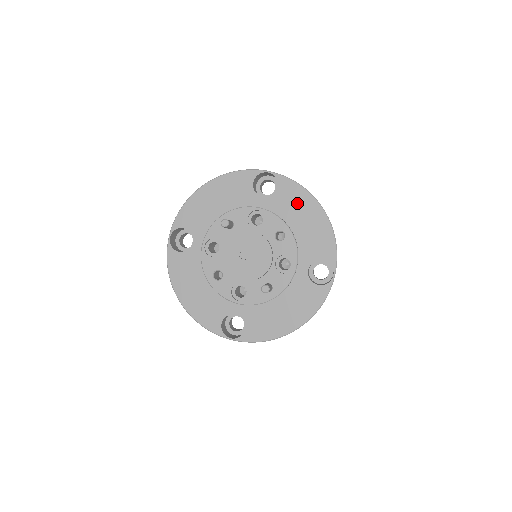
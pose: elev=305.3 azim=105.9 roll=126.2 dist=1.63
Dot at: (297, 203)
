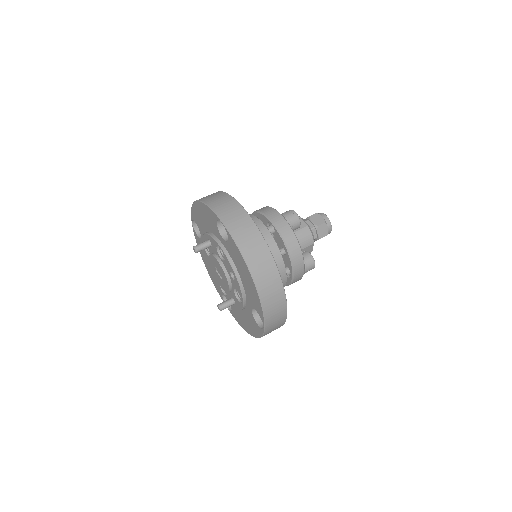
Dot at: (239, 261)
